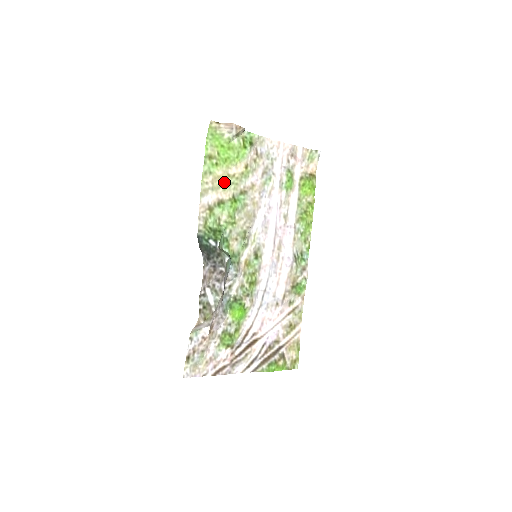
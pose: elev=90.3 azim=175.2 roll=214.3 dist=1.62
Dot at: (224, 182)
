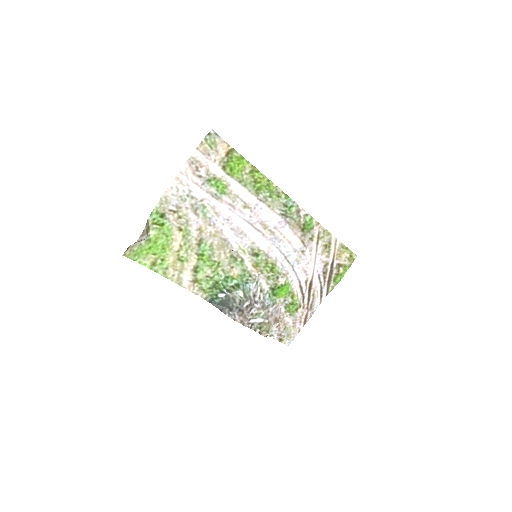
Dot at: (181, 258)
